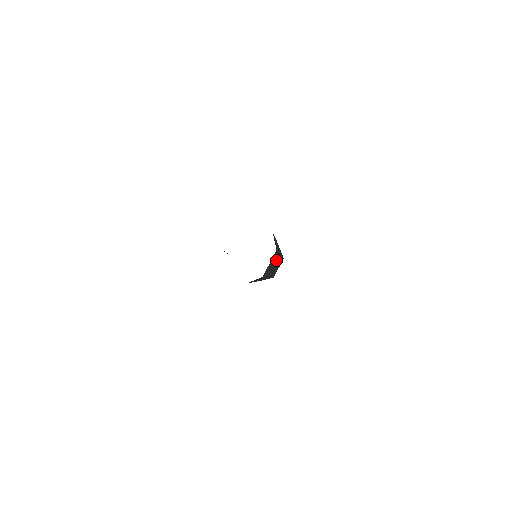
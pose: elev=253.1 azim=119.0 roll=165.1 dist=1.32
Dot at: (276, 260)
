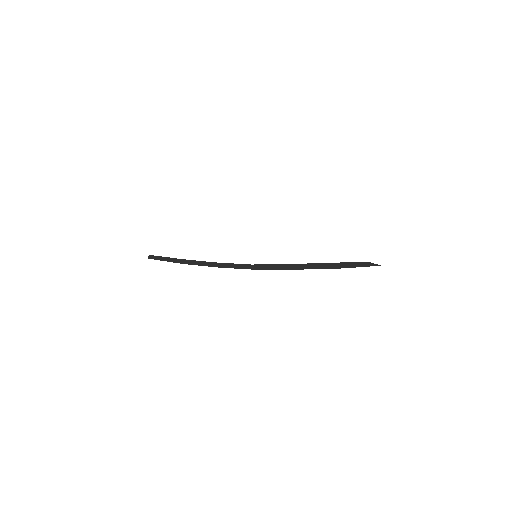
Dot at: occluded
